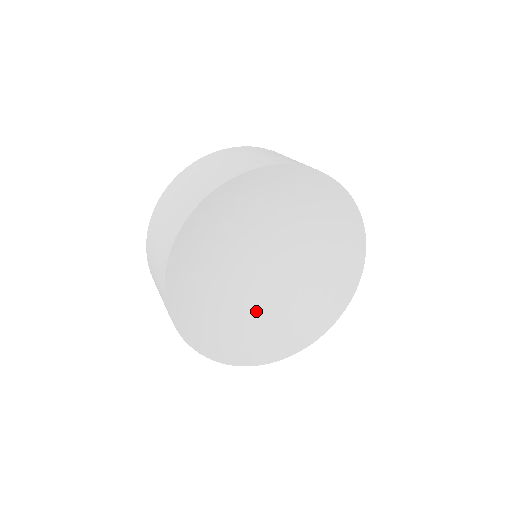
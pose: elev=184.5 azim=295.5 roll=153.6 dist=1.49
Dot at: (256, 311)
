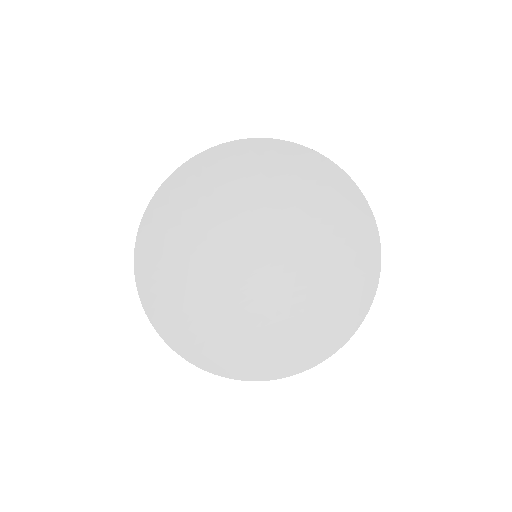
Dot at: (249, 316)
